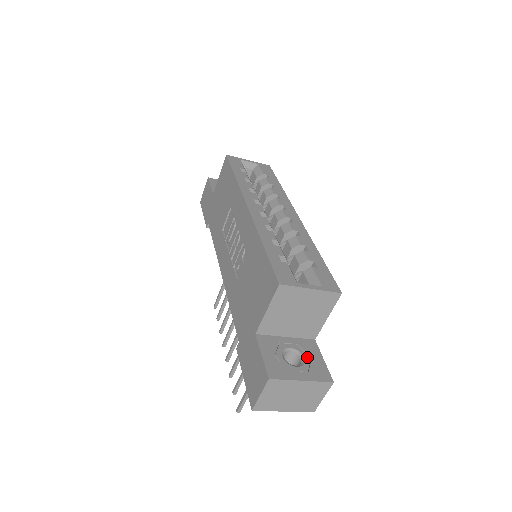
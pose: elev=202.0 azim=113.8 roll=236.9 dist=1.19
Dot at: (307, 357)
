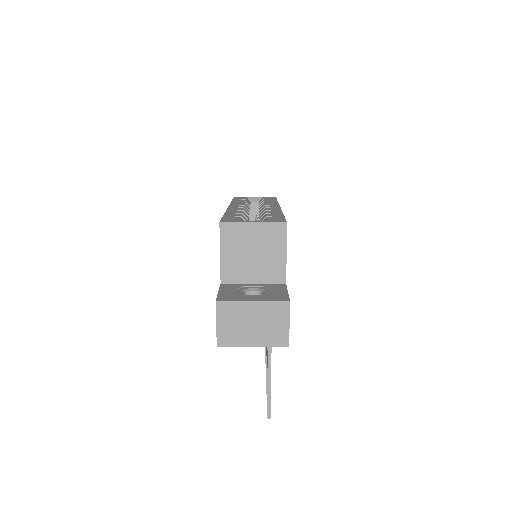
Dot at: (269, 291)
